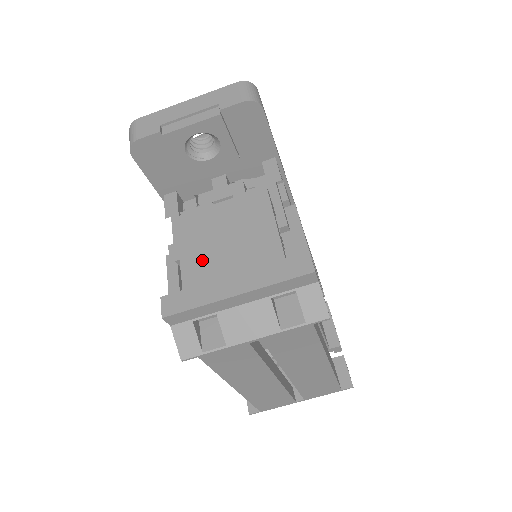
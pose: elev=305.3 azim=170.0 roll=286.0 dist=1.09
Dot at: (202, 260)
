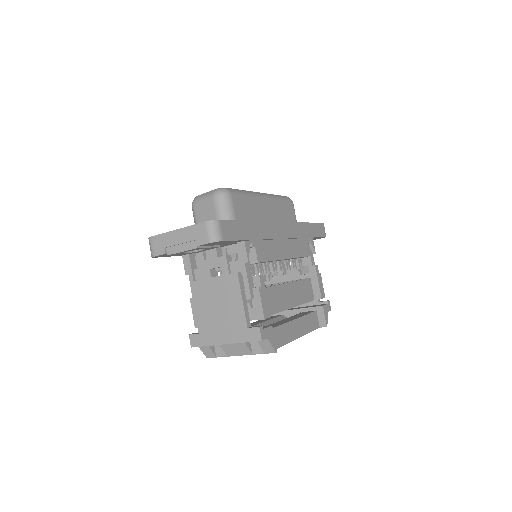
Dot at: (206, 317)
